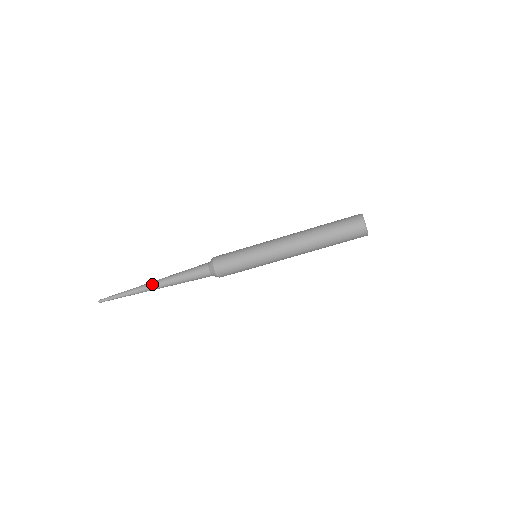
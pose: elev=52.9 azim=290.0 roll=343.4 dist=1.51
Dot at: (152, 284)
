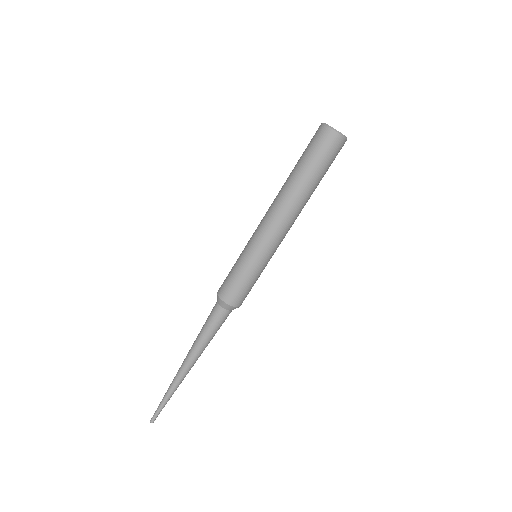
Dot at: (182, 364)
